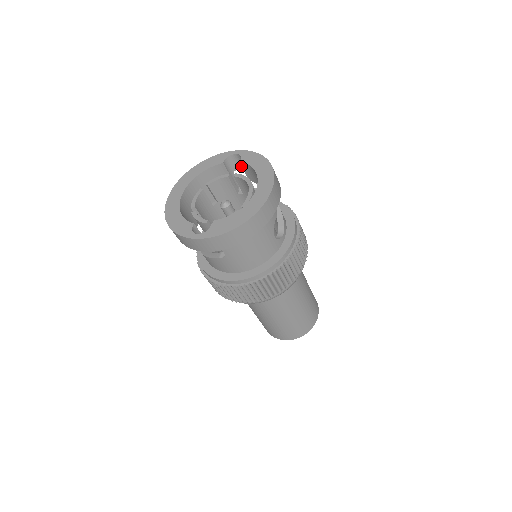
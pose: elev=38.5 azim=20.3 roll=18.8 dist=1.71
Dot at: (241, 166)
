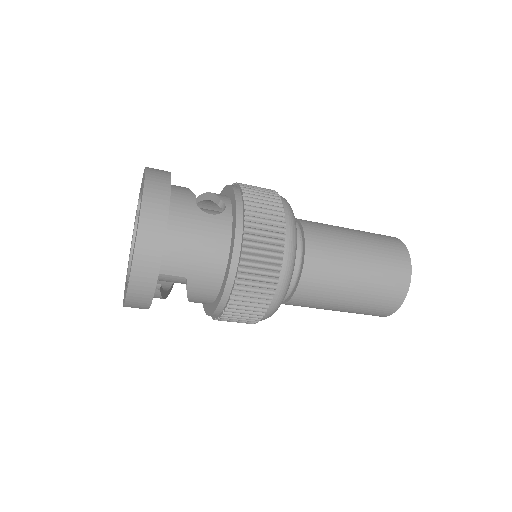
Dot at: occluded
